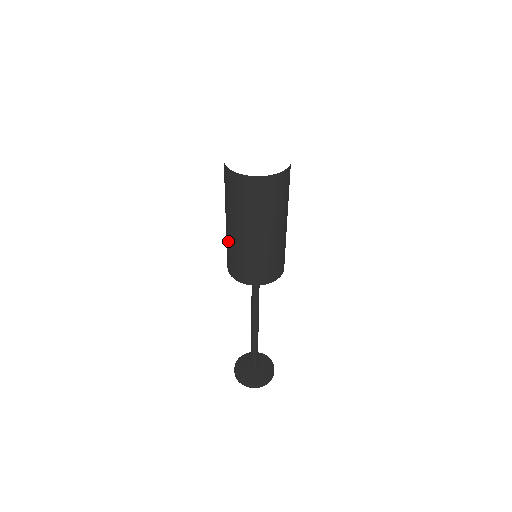
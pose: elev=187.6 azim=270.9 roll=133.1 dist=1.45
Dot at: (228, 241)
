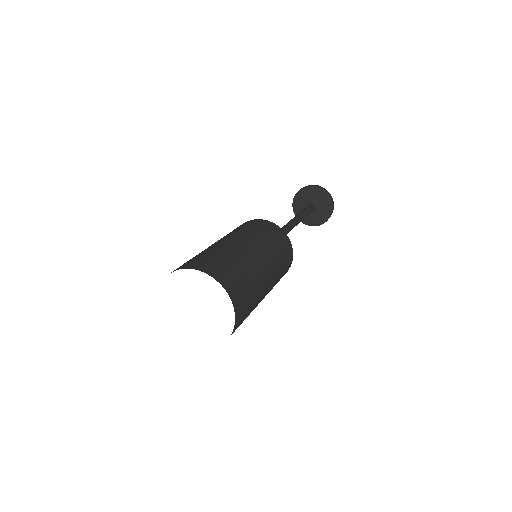
Dot at: occluded
